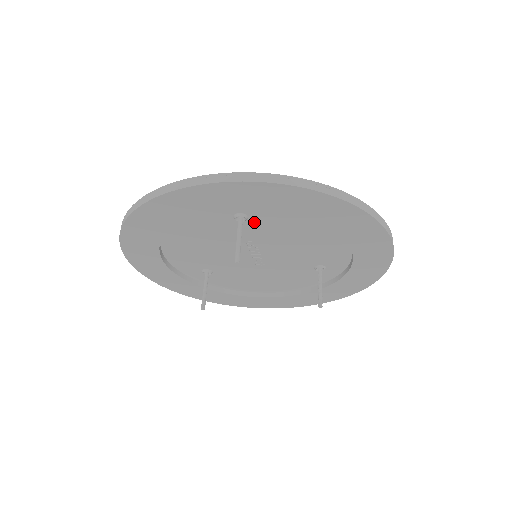
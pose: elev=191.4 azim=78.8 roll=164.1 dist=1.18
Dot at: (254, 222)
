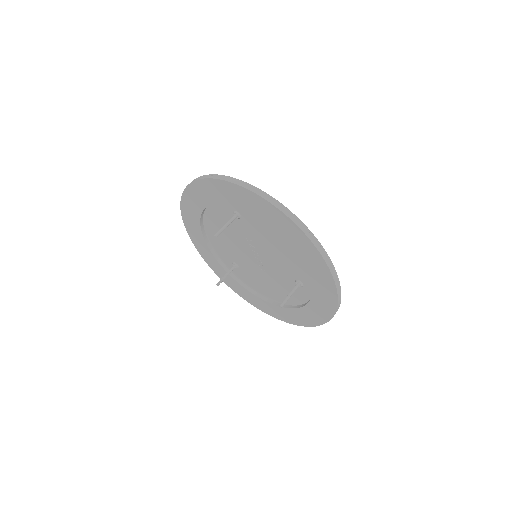
Dot at: (245, 221)
